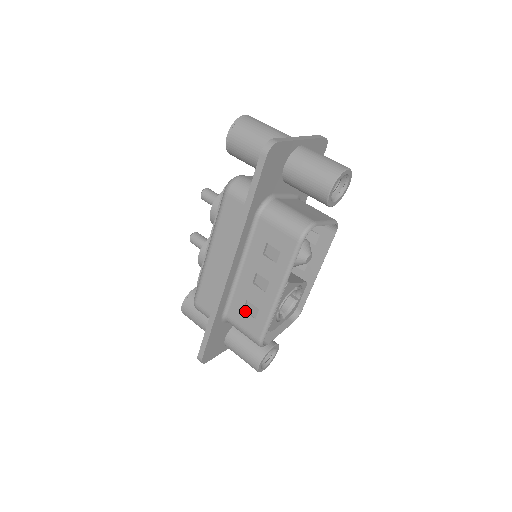
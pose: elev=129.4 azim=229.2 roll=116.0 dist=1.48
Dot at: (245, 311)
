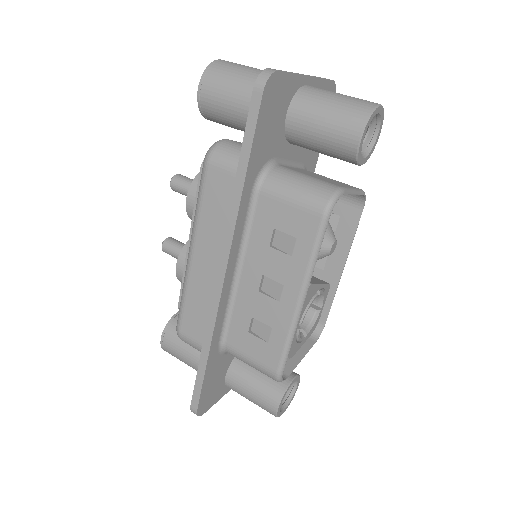
Dot at: (252, 333)
